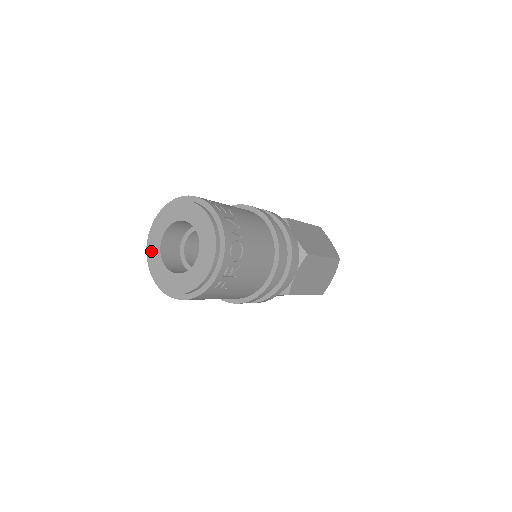
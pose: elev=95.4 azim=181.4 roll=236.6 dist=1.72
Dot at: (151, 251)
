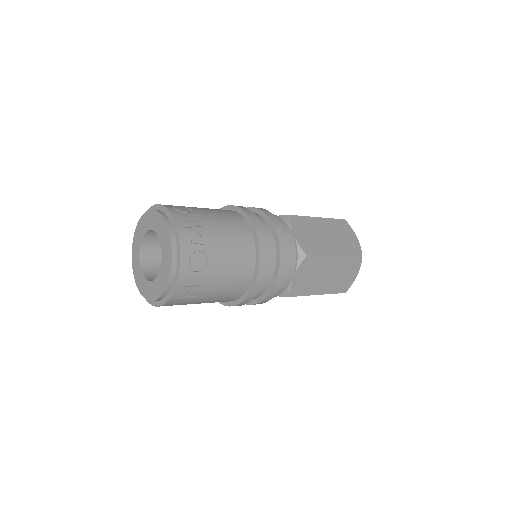
Dot at: (134, 257)
